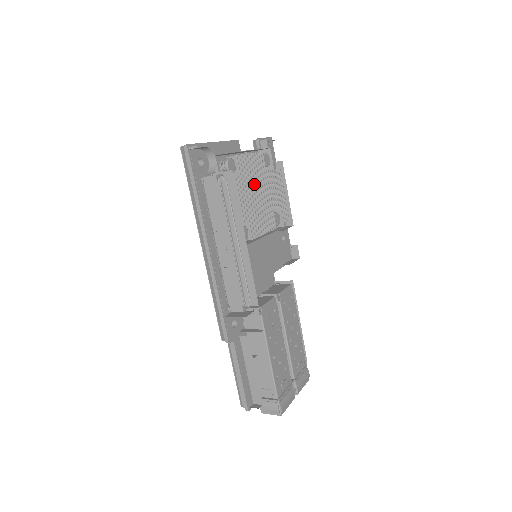
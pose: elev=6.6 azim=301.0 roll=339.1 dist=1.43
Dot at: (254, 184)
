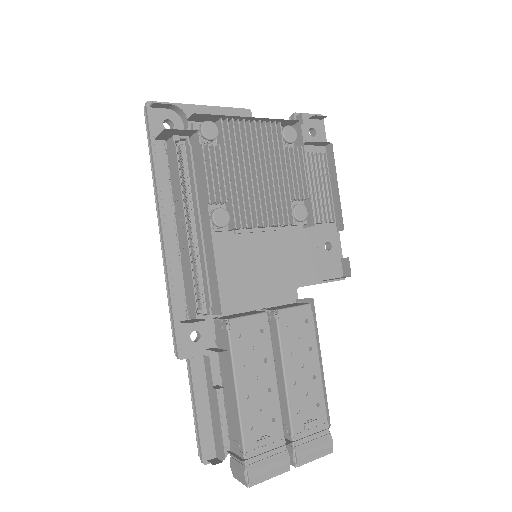
Dot at: (253, 159)
